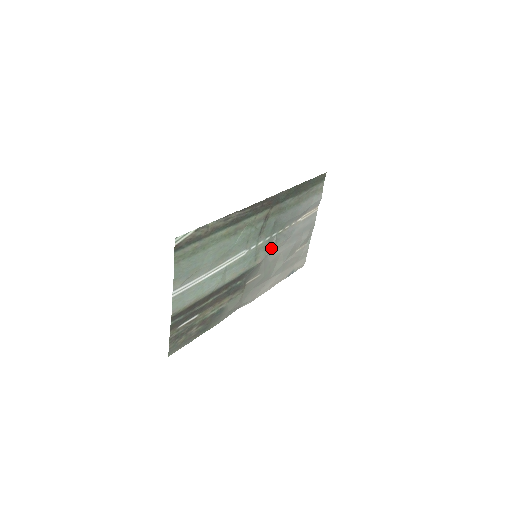
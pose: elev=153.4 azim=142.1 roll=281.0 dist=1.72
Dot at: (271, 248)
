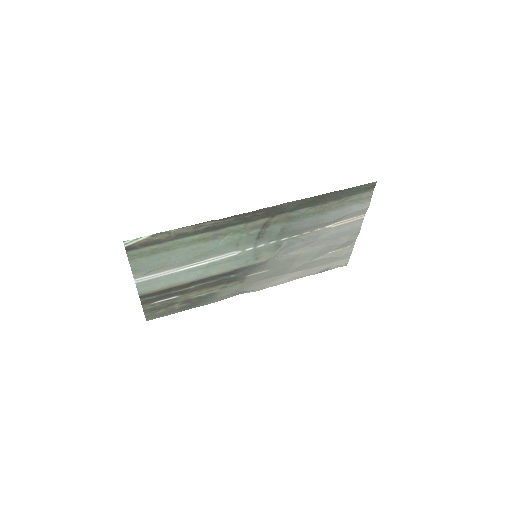
Dot at: (281, 250)
